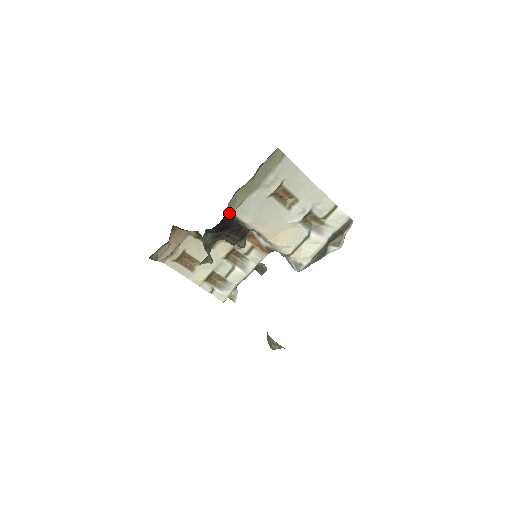
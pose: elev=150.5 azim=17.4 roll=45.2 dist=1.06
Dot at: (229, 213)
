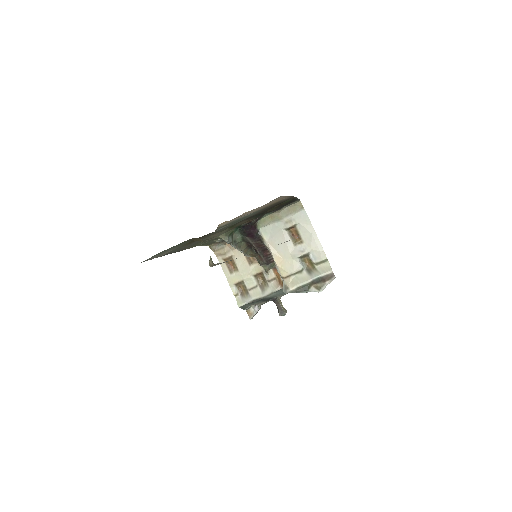
Dot at: (256, 227)
